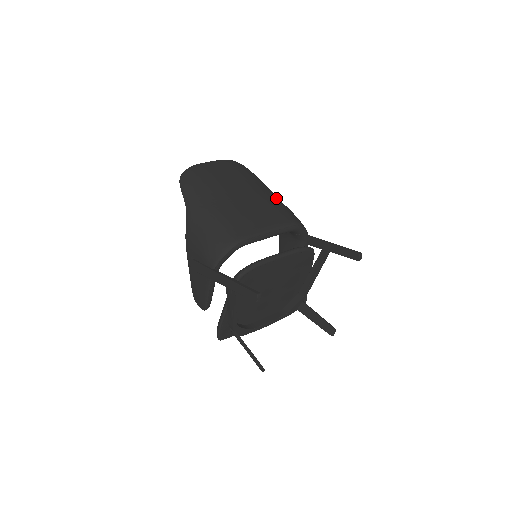
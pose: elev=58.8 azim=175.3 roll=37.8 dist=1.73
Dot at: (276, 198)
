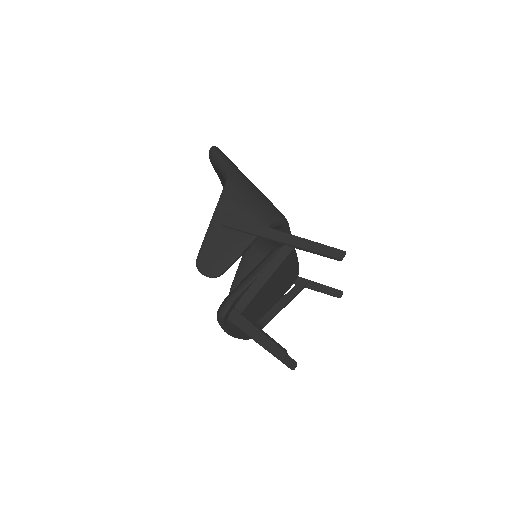
Dot at: occluded
